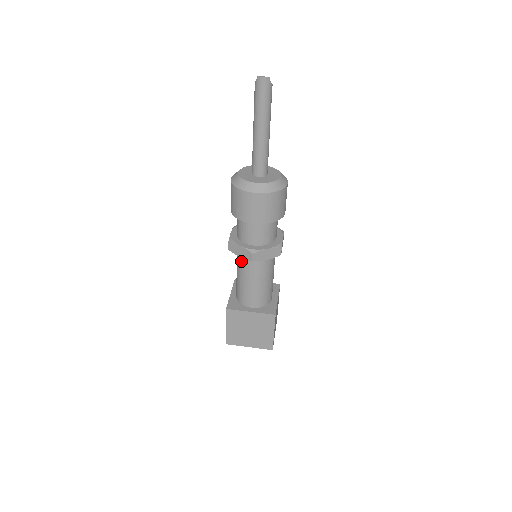
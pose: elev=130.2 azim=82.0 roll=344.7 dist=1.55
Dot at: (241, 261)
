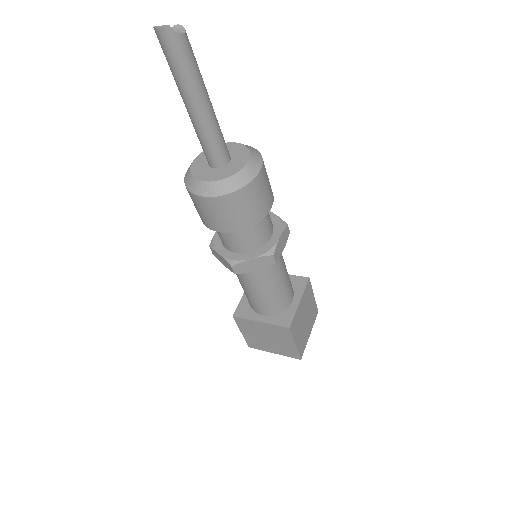
Dot at: occluded
